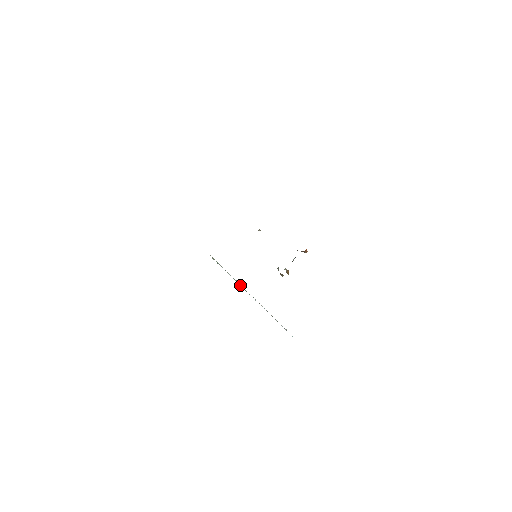
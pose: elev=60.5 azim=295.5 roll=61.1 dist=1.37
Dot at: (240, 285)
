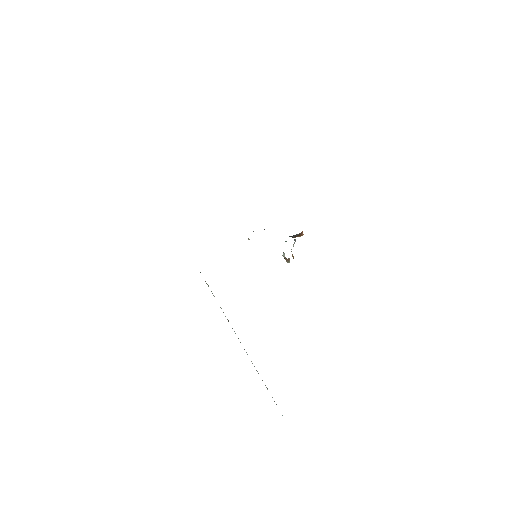
Dot at: (232, 328)
